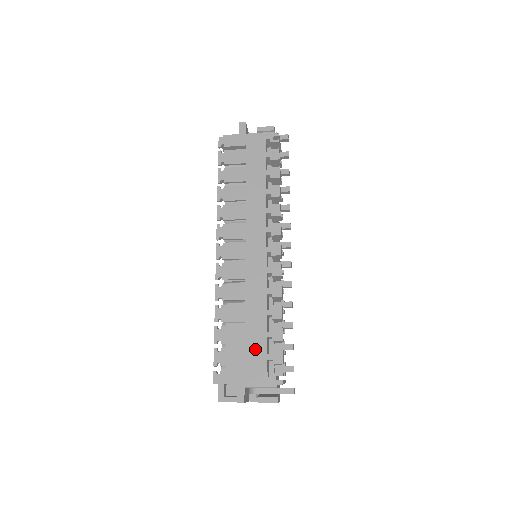
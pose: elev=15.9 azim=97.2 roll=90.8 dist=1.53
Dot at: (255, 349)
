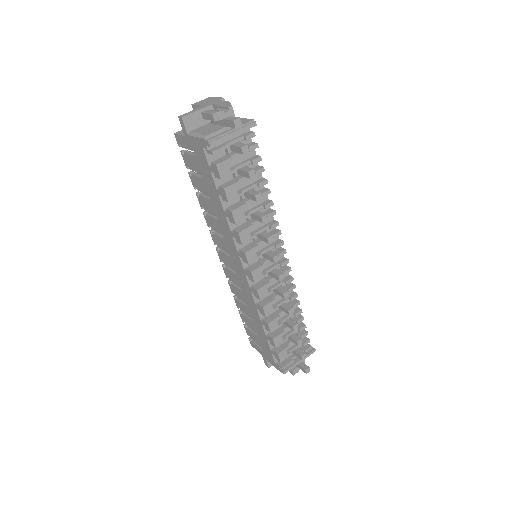
Dot at: (263, 341)
